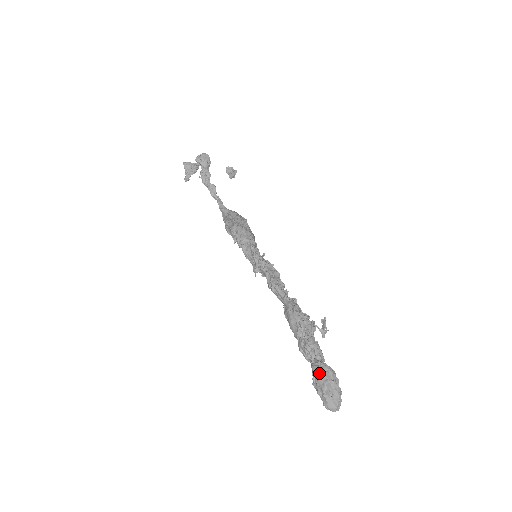
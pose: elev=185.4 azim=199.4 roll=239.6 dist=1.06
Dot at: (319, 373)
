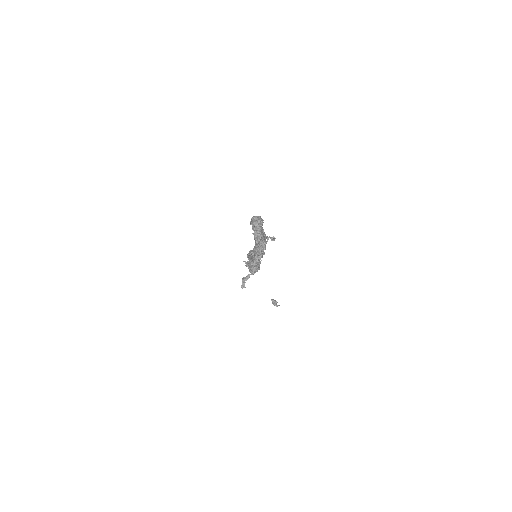
Dot at: occluded
